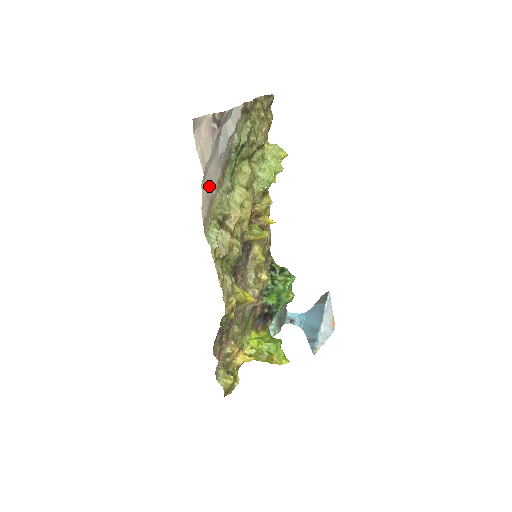
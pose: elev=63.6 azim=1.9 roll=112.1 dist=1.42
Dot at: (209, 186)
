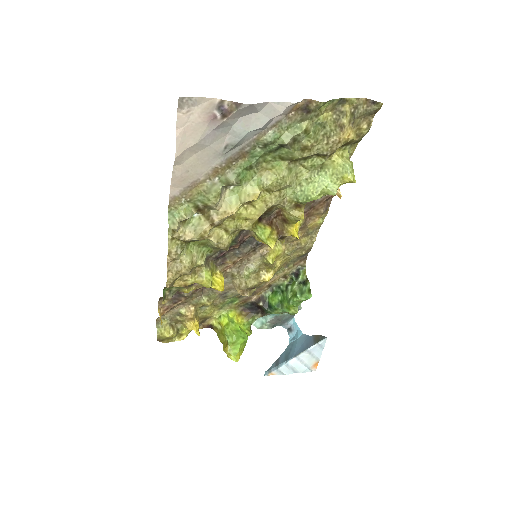
Dot at: (192, 170)
